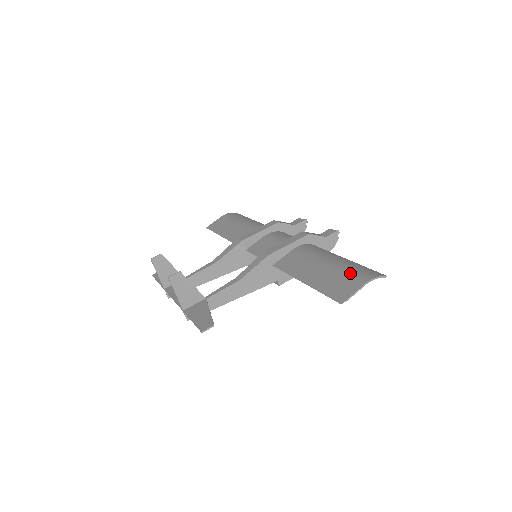
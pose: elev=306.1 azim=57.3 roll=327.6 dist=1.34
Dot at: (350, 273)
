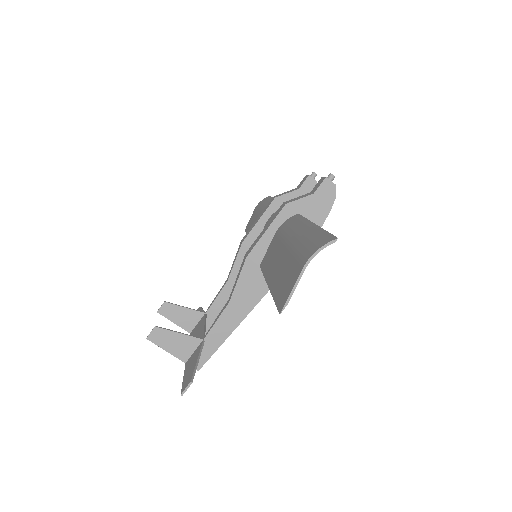
Dot at: (297, 254)
